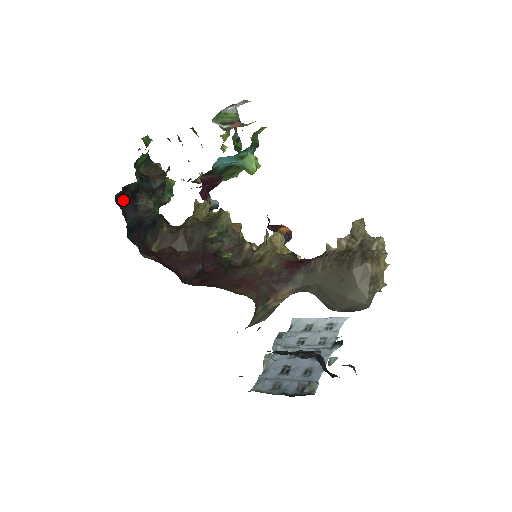
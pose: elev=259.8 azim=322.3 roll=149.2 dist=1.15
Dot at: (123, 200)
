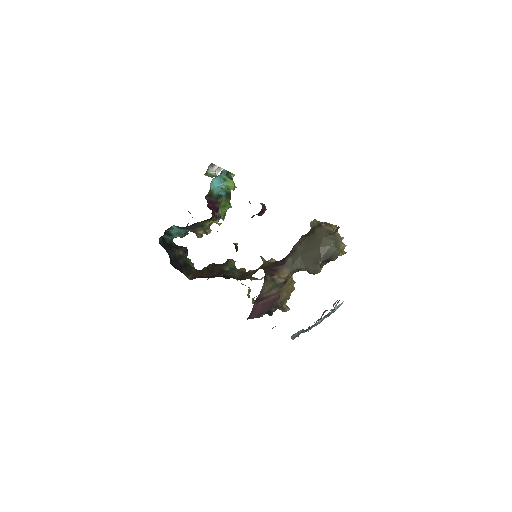
Dot at: (164, 245)
